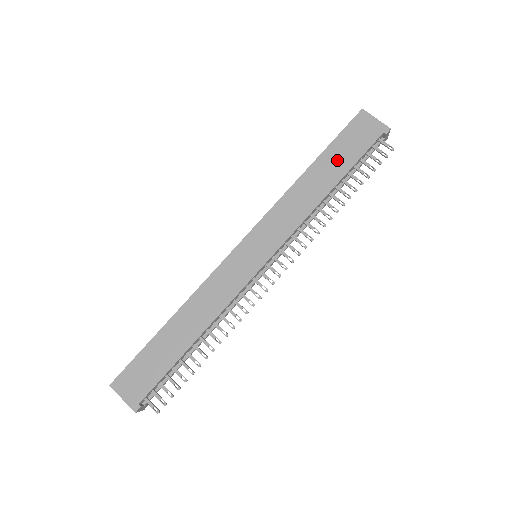
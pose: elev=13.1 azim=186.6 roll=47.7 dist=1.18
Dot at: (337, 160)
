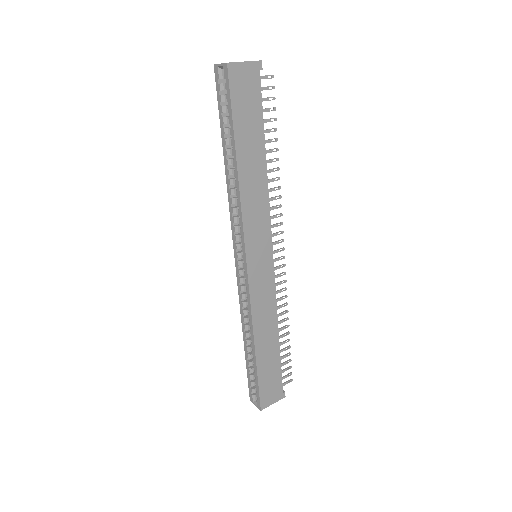
Dot at: (250, 133)
